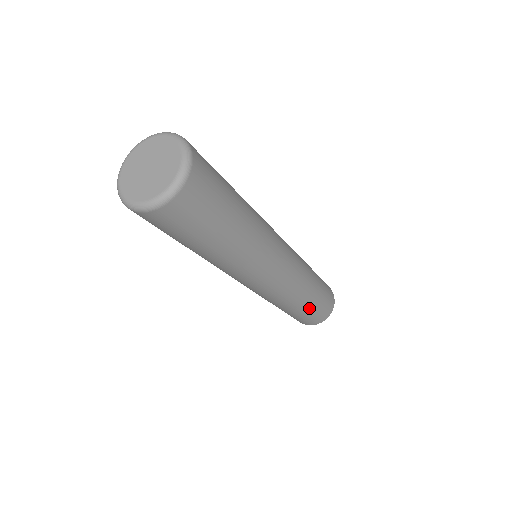
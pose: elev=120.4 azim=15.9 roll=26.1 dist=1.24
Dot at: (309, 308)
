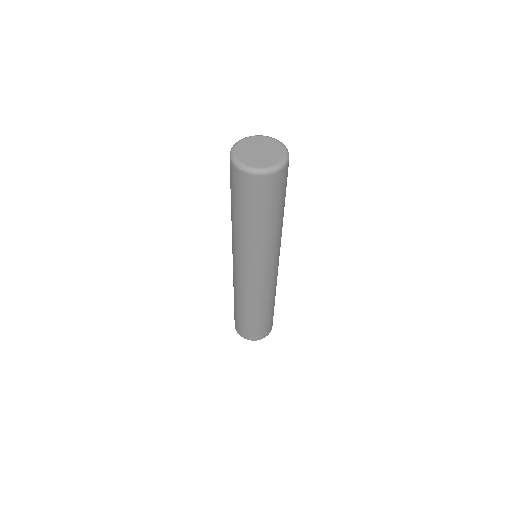
Dot at: occluded
